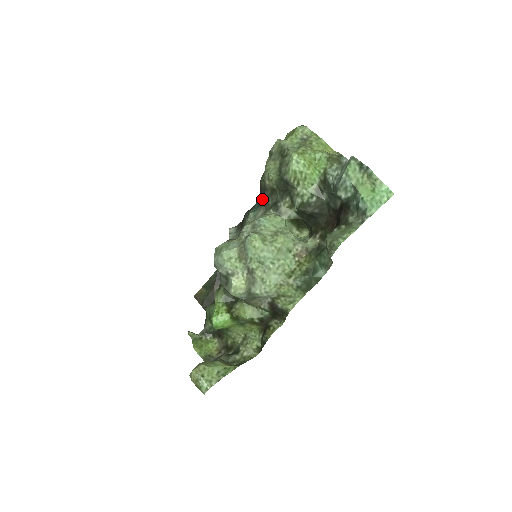
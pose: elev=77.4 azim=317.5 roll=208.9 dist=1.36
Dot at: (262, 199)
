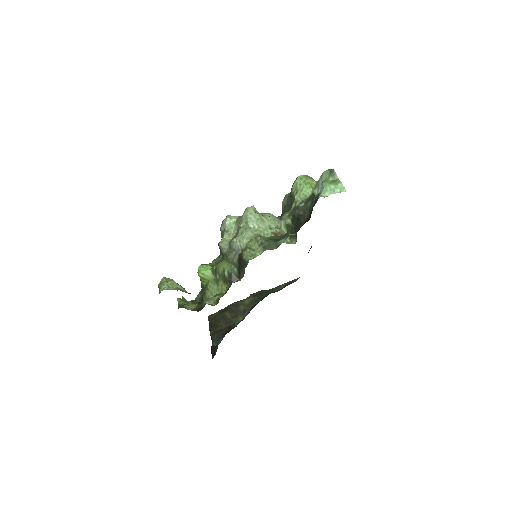
Dot at: occluded
